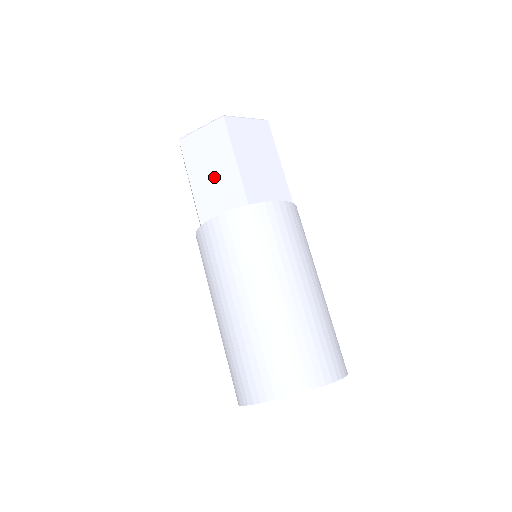
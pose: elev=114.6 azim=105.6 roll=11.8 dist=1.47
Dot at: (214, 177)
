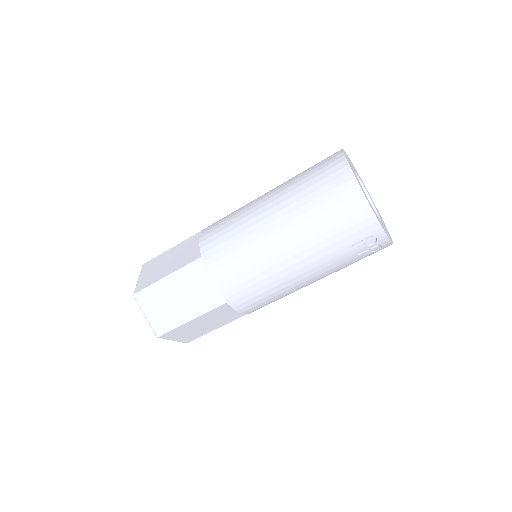
Dot at: (175, 258)
